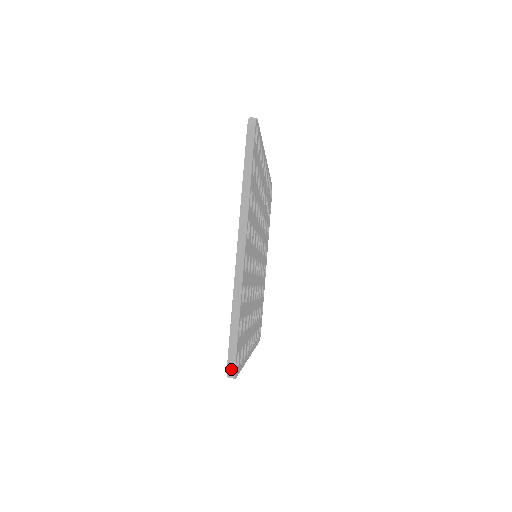
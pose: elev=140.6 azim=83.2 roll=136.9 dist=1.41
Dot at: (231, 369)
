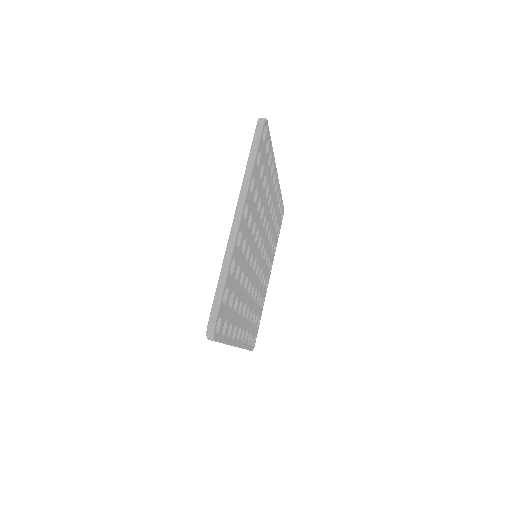
Dot at: (211, 328)
